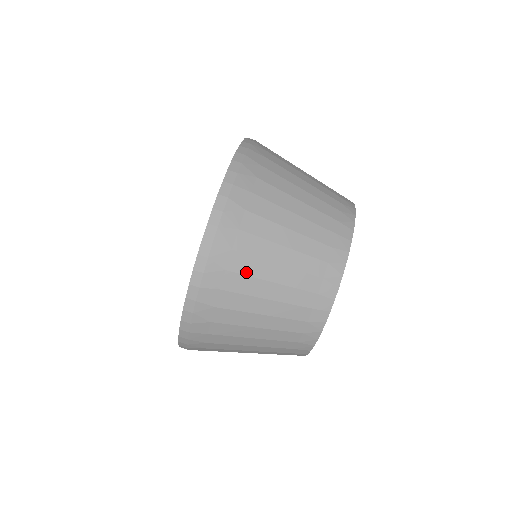
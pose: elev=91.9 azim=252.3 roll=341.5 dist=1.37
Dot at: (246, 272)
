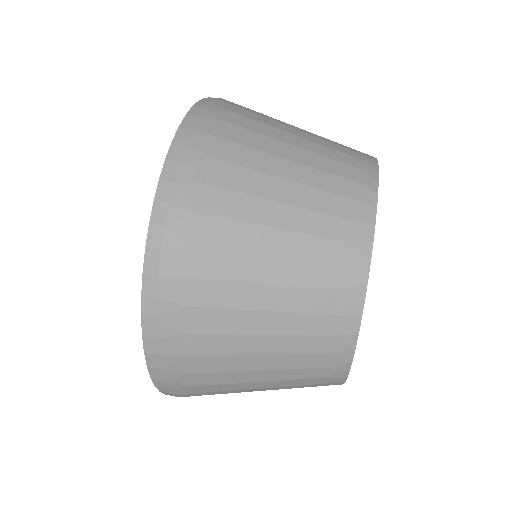
Dot at: occluded
